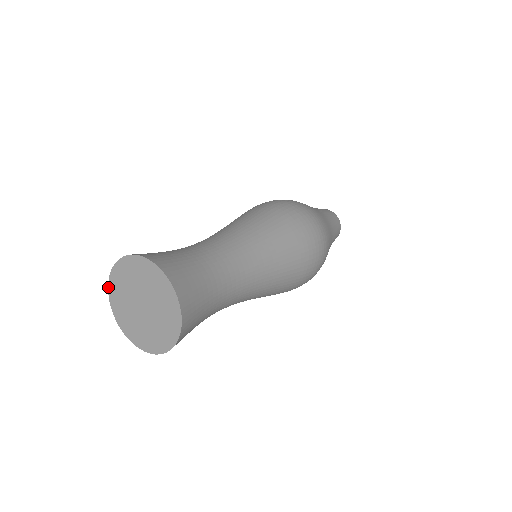
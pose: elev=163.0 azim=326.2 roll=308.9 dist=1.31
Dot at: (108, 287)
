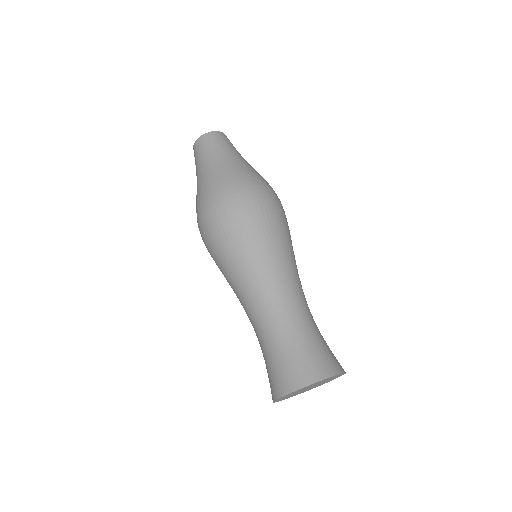
Dot at: occluded
